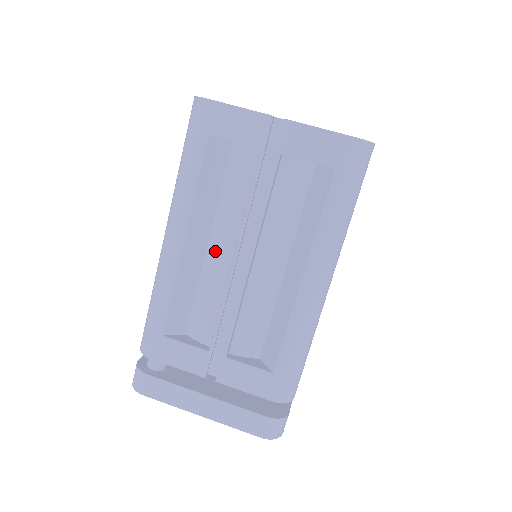
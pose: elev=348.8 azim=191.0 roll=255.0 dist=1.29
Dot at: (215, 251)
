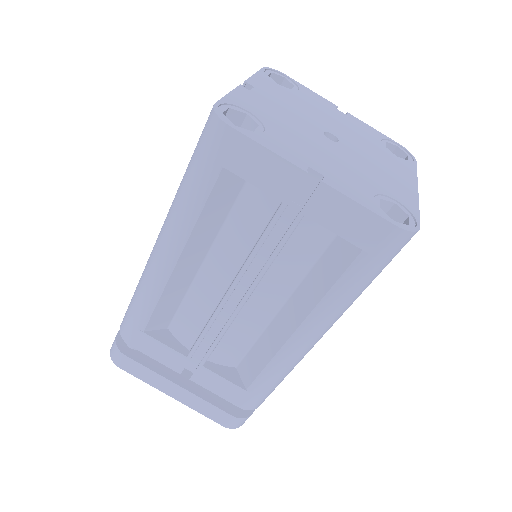
Dot at: (209, 274)
